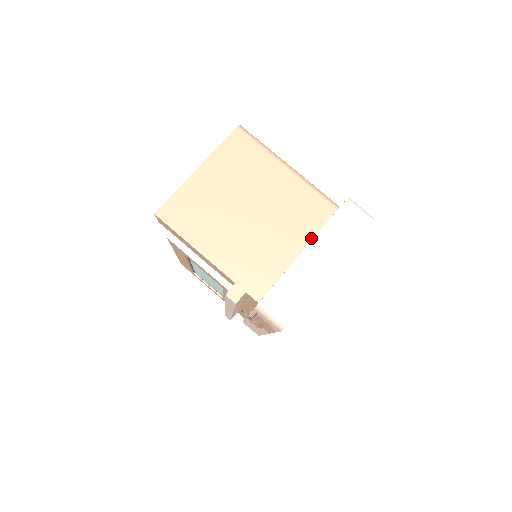
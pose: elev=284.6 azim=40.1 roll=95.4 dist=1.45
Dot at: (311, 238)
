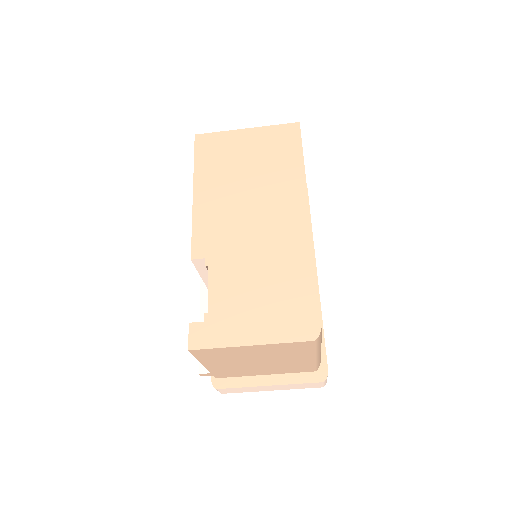
Dot at: (282, 373)
